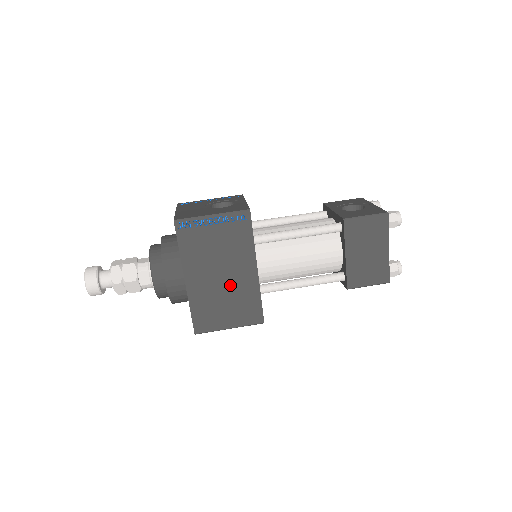
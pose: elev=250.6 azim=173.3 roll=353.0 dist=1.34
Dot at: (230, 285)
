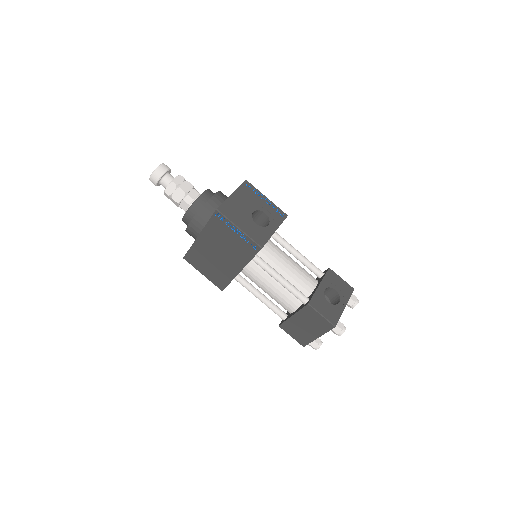
Dot at: (220, 262)
